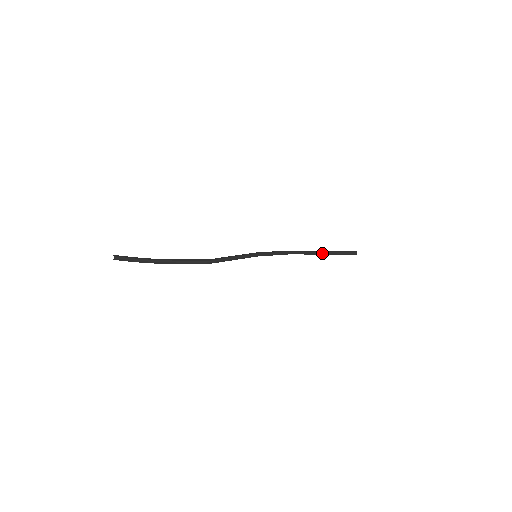
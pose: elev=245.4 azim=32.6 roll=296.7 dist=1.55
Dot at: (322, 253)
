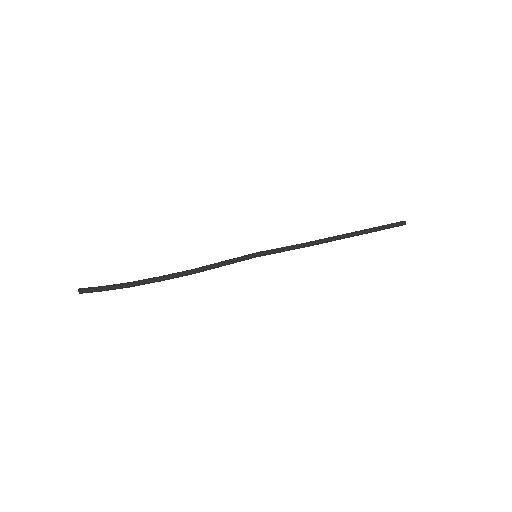
Dot at: (351, 234)
